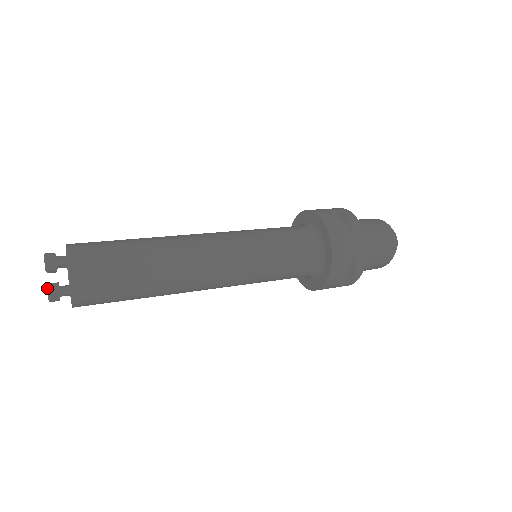
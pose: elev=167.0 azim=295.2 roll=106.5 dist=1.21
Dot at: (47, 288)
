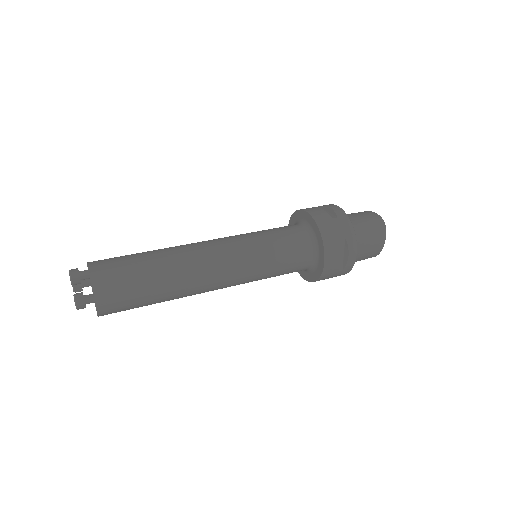
Dot at: occluded
